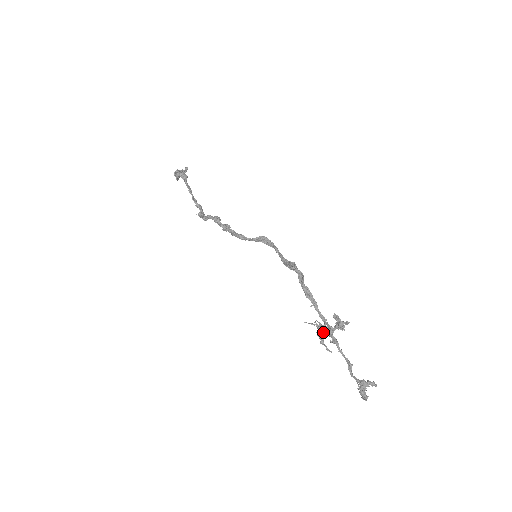
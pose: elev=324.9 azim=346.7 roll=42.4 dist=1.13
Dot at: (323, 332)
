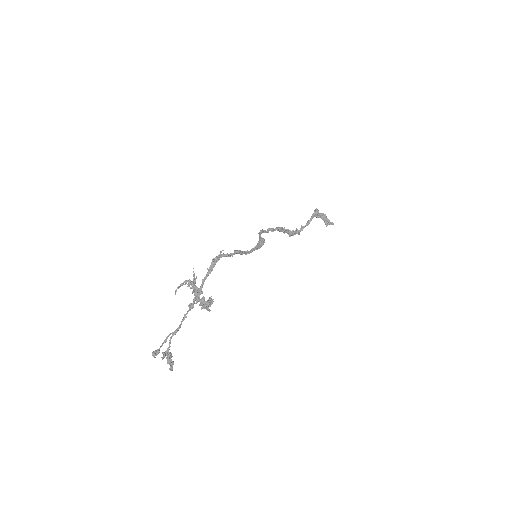
Dot at: (192, 288)
